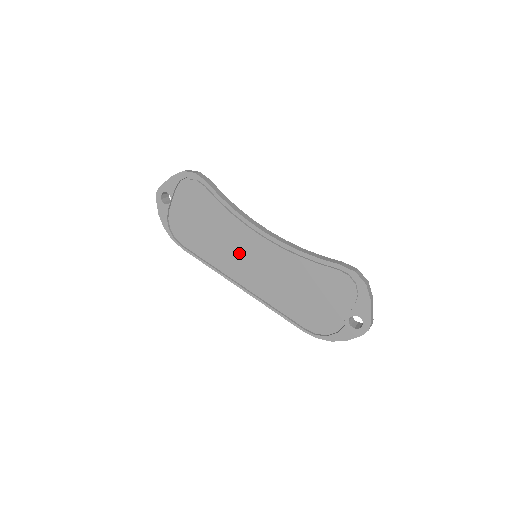
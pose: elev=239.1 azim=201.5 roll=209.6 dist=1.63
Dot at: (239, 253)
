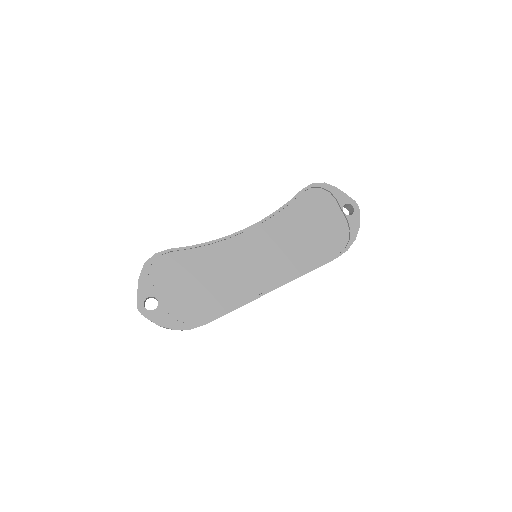
Dot at: (245, 266)
